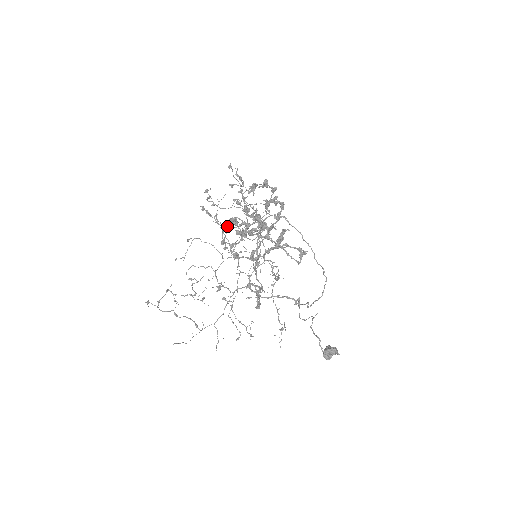
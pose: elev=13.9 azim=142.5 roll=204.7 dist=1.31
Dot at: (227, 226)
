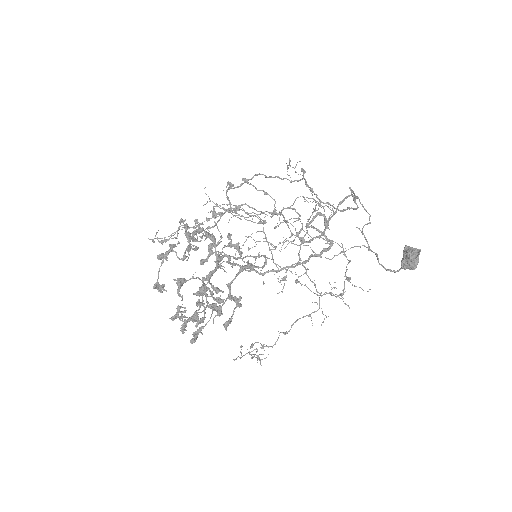
Dot at: (196, 316)
